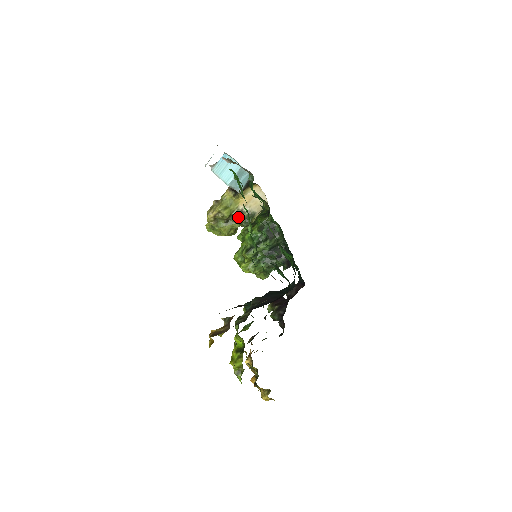
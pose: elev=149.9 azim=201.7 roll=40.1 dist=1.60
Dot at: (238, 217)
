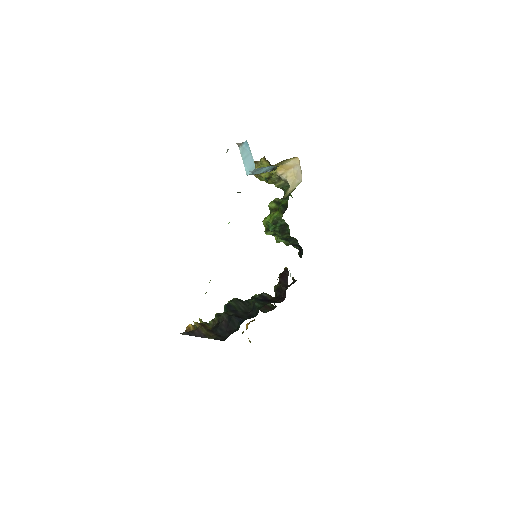
Dot at: (275, 182)
